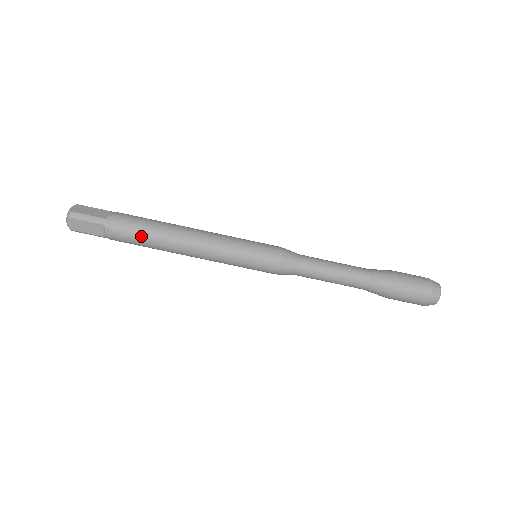
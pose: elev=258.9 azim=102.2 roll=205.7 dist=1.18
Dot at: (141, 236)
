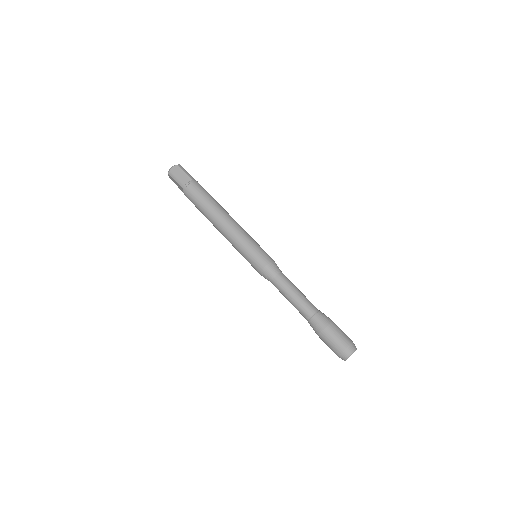
Dot at: (207, 197)
